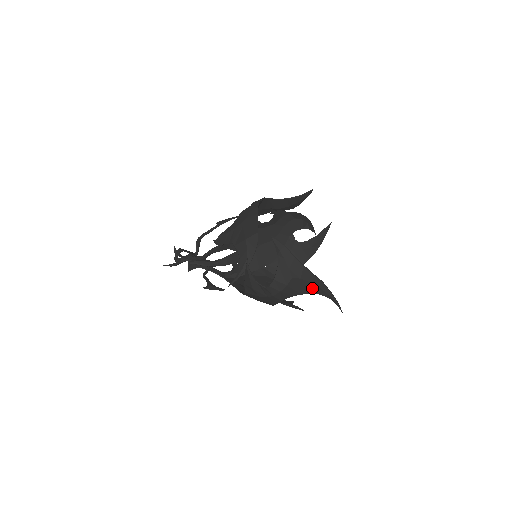
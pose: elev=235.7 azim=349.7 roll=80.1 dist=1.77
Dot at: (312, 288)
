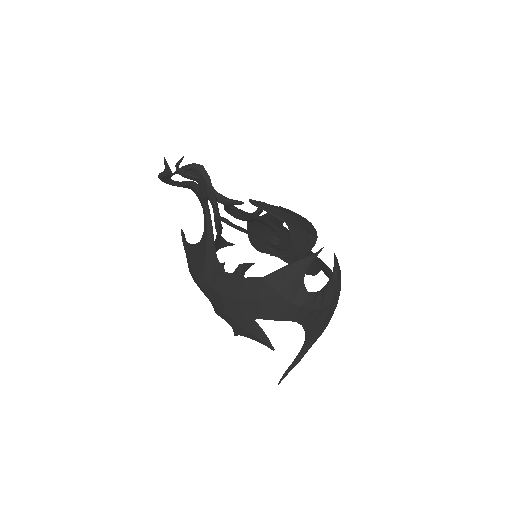
Dot at: (314, 332)
